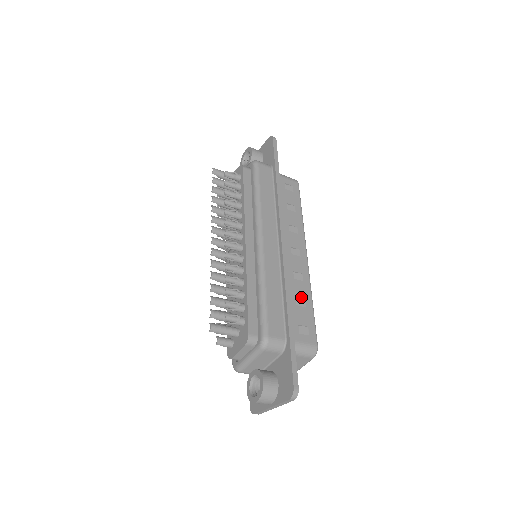
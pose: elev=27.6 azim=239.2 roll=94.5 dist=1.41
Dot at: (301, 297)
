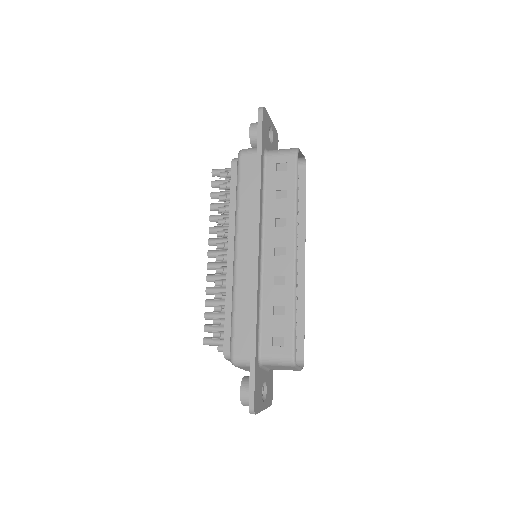
Dot at: (280, 305)
